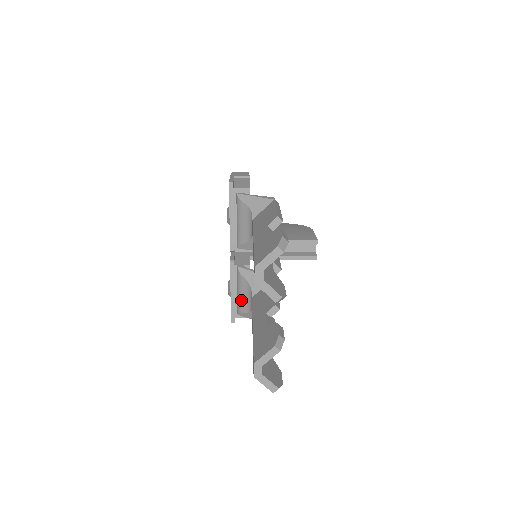
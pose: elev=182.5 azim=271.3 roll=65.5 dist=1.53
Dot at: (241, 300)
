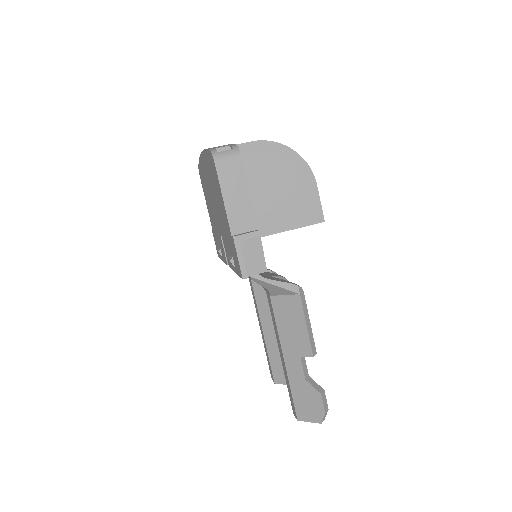
Dot at: occluded
